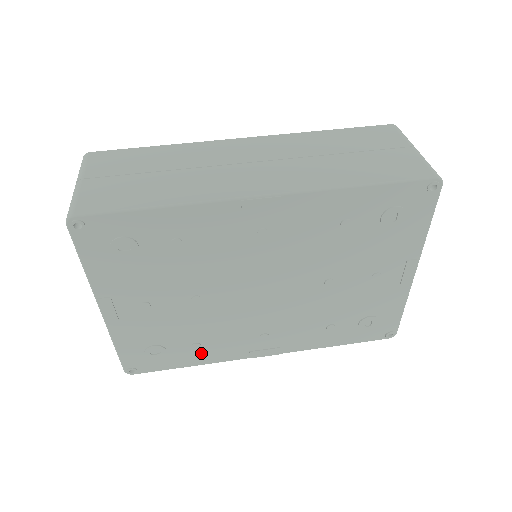
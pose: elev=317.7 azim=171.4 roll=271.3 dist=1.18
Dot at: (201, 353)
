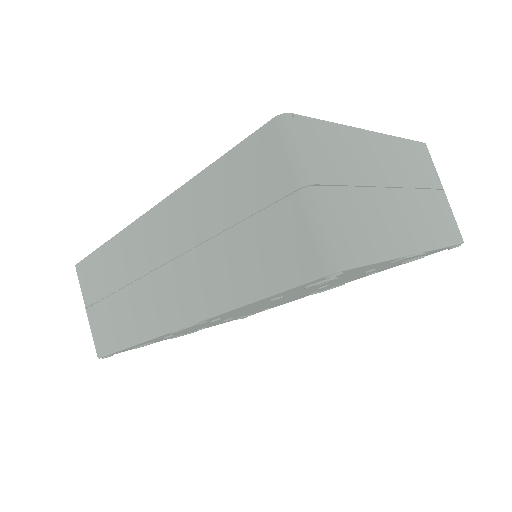
Dot at: (277, 305)
